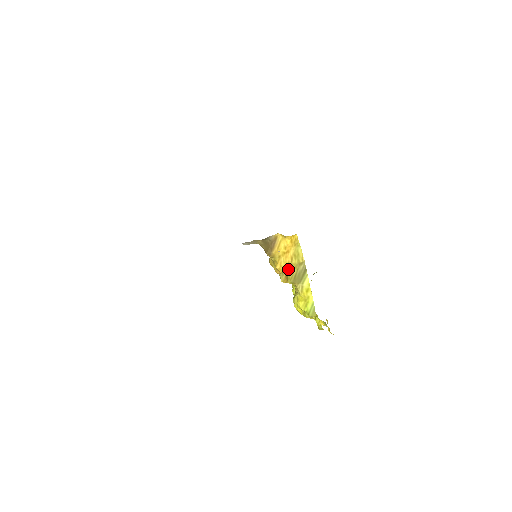
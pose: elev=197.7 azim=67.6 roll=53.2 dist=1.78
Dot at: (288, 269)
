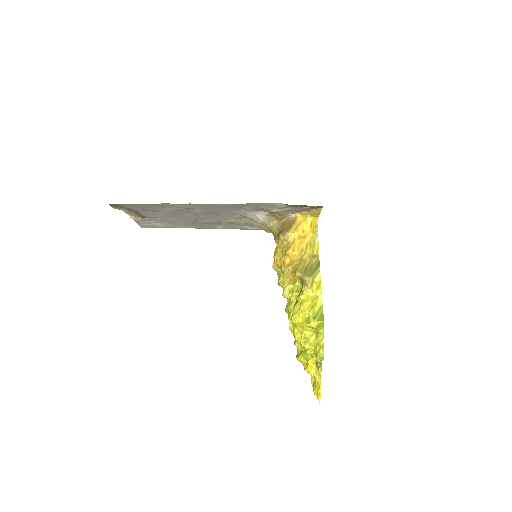
Dot at: (299, 259)
